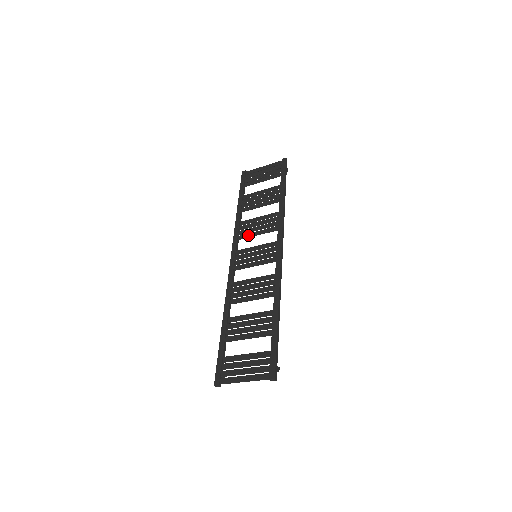
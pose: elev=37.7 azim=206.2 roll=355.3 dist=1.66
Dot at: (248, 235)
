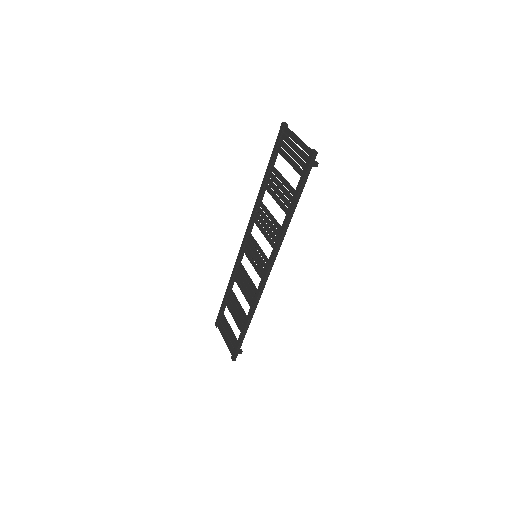
Dot at: (258, 226)
